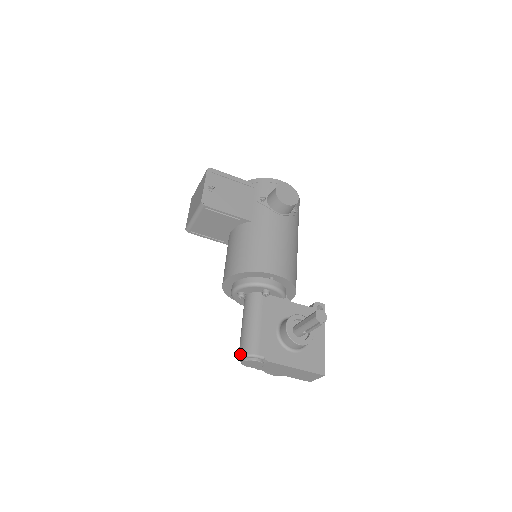
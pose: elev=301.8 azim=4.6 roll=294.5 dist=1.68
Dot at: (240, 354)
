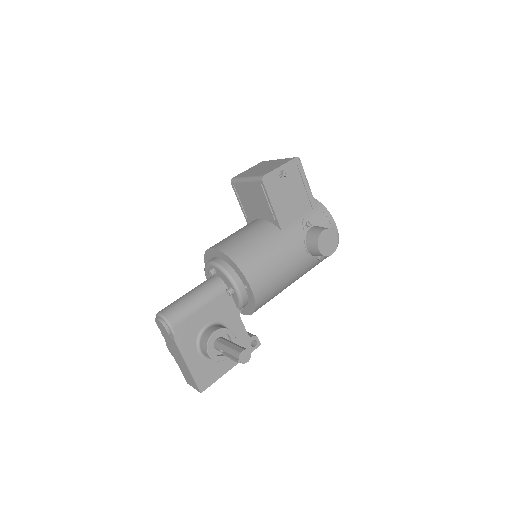
Dot at: (162, 312)
